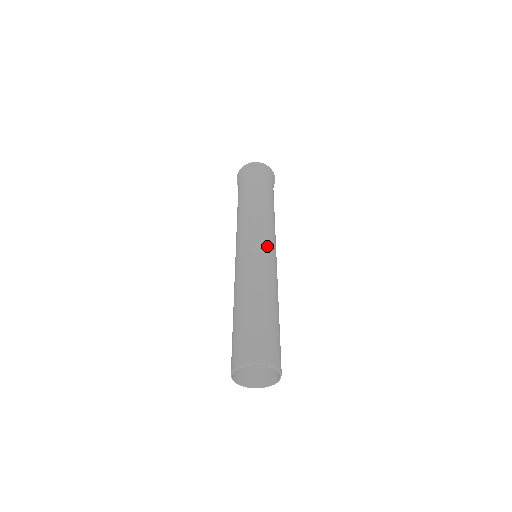
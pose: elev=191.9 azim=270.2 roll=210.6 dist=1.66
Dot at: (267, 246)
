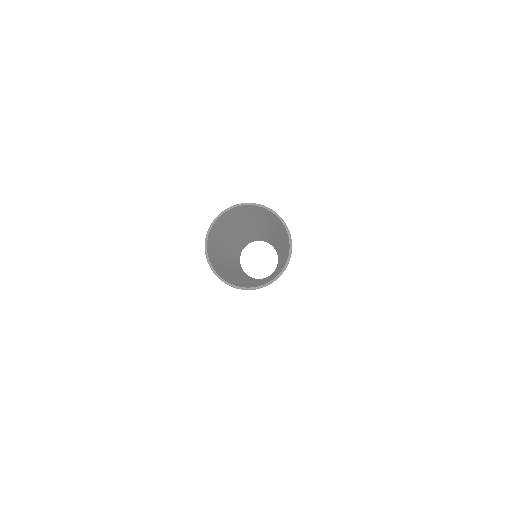
Dot at: occluded
